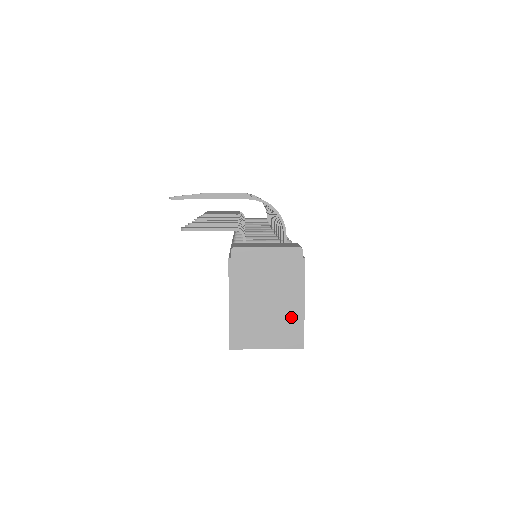
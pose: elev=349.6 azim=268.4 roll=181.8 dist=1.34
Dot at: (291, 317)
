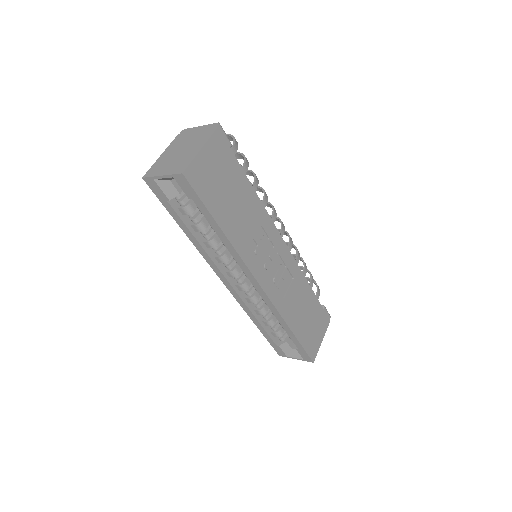
Dot at: (188, 157)
